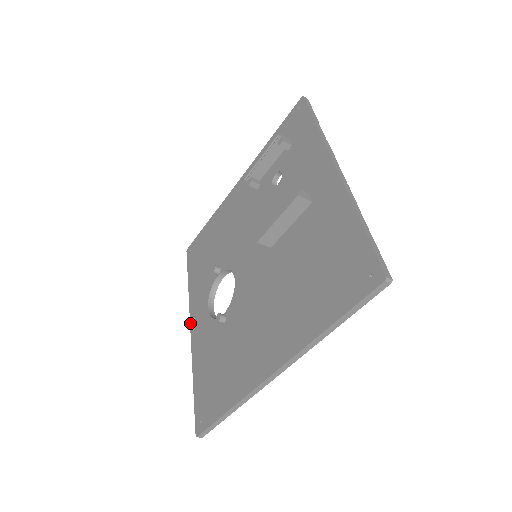
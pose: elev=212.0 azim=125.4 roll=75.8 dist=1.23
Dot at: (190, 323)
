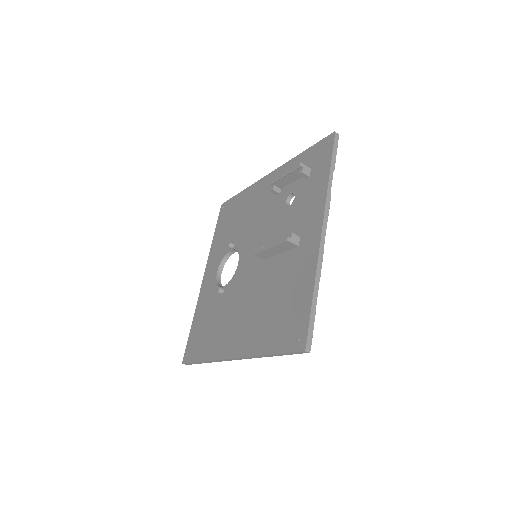
Dot at: (204, 274)
